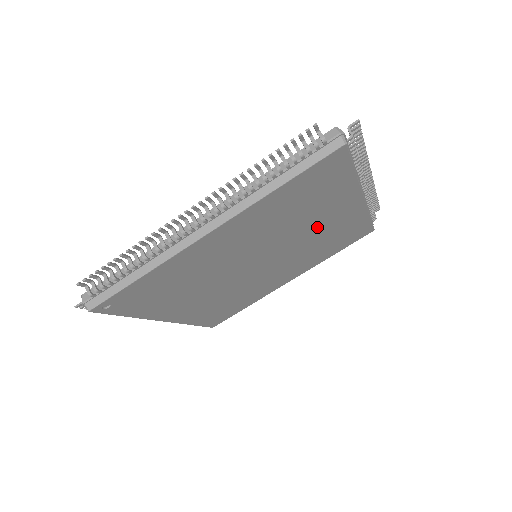
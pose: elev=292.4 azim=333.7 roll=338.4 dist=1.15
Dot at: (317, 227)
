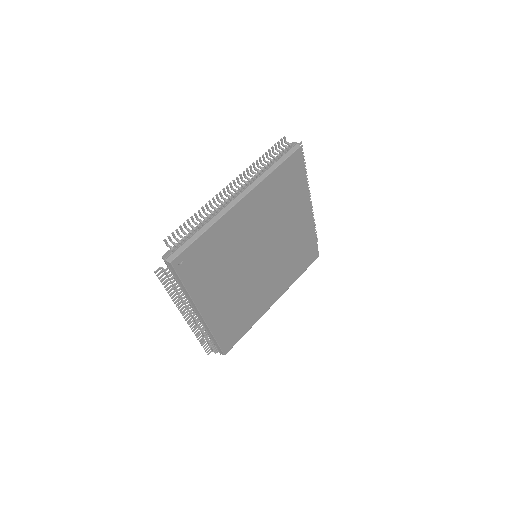
Dot at: (290, 229)
